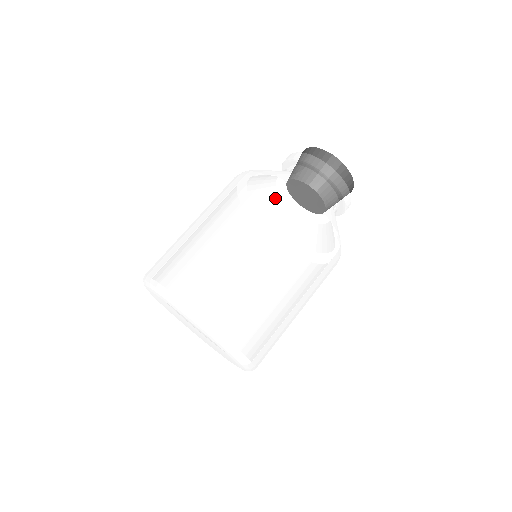
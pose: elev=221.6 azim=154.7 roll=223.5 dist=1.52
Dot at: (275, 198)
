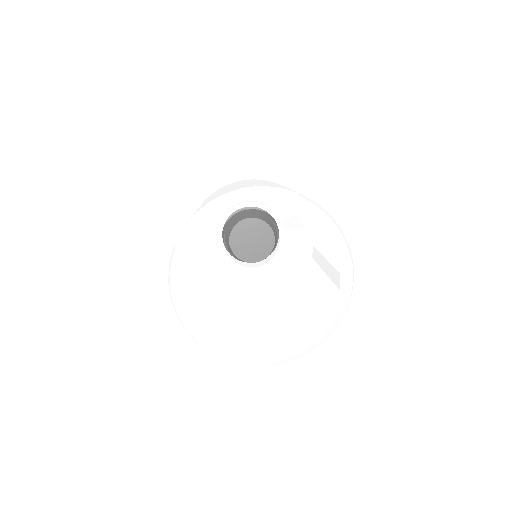
Dot at: occluded
